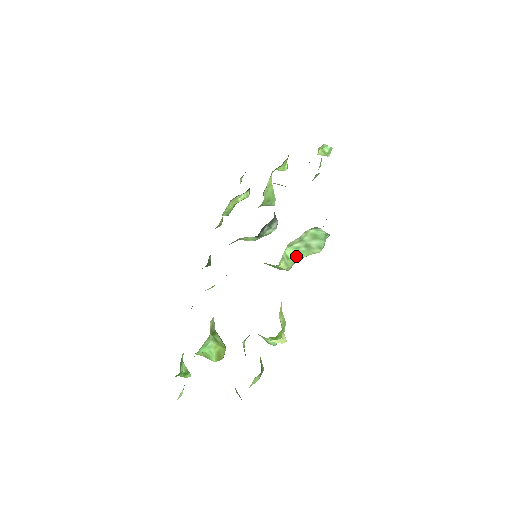
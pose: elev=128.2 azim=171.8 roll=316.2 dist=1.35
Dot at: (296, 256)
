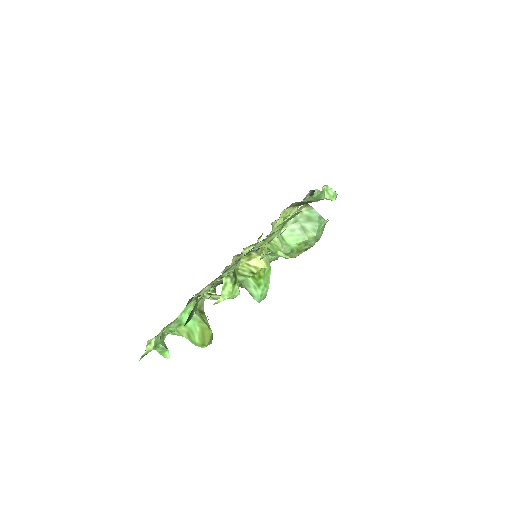
Dot at: (292, 240)
